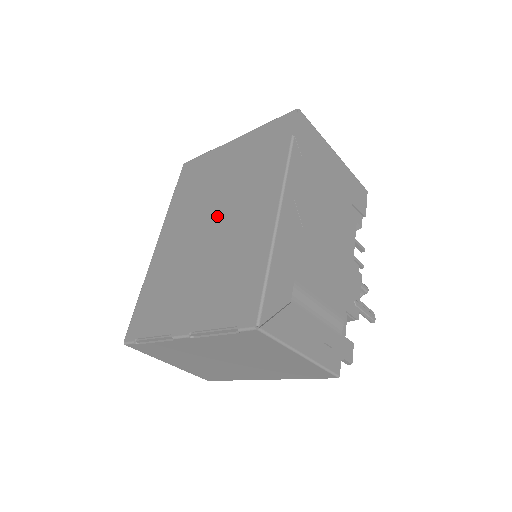
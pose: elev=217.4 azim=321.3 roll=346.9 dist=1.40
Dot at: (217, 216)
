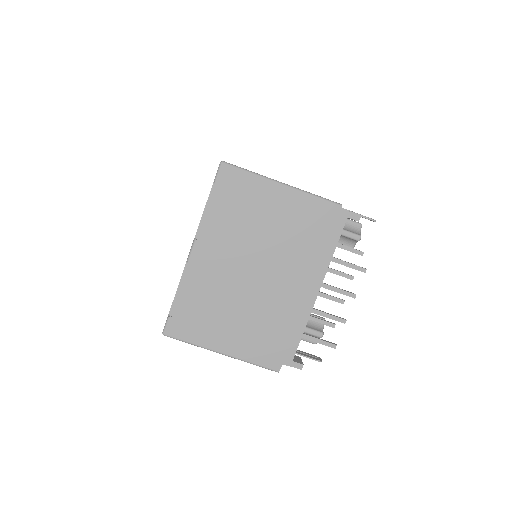
Dot at: occluded
